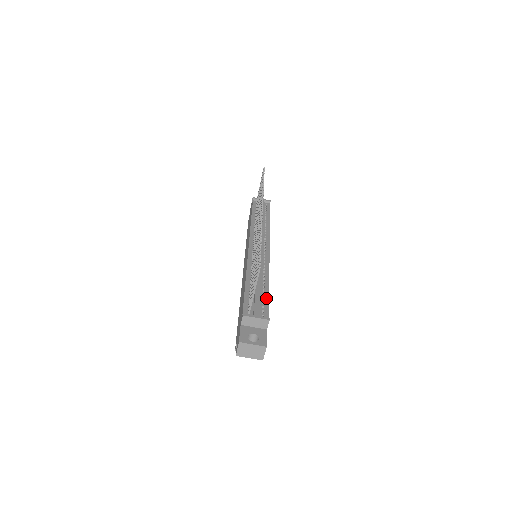
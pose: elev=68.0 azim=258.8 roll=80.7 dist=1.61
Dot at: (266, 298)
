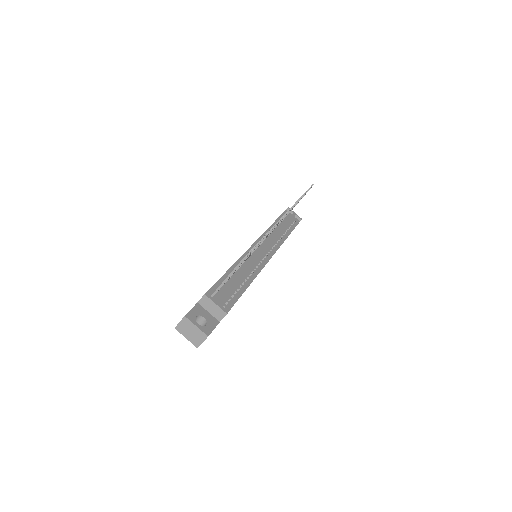
Dot at: (238, 294)
